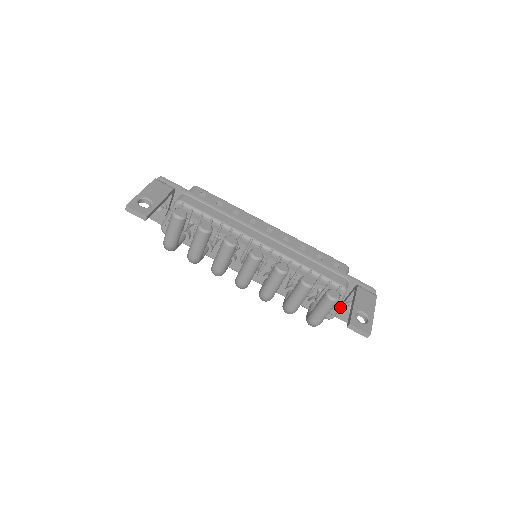
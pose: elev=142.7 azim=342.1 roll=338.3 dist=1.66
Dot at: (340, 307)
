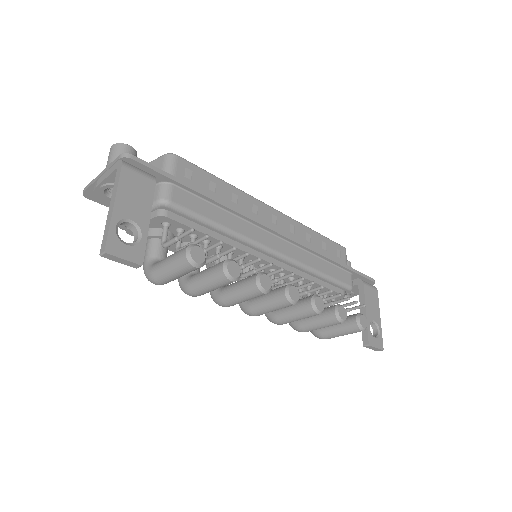
Dot at: occluded
